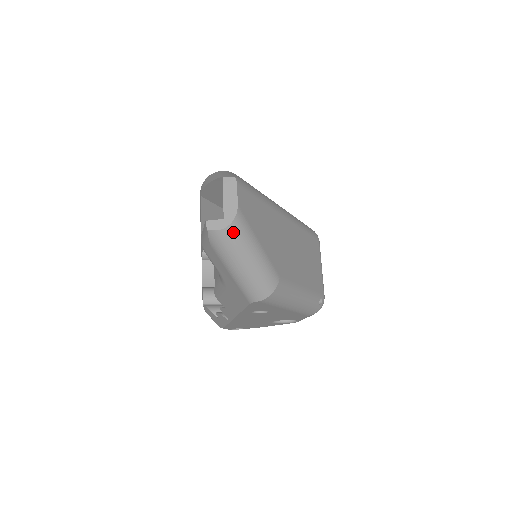
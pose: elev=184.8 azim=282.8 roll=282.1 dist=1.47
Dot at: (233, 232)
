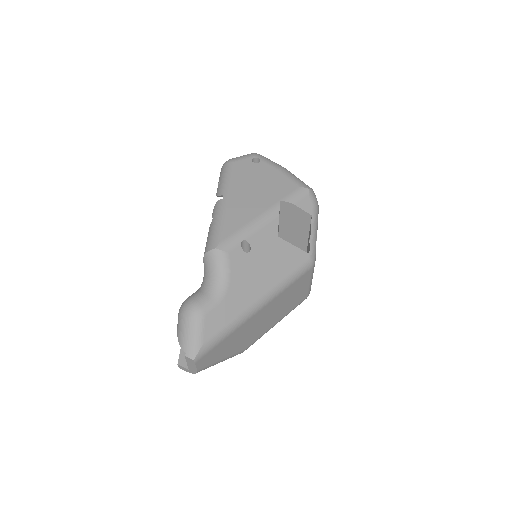
Dot at: occluded
